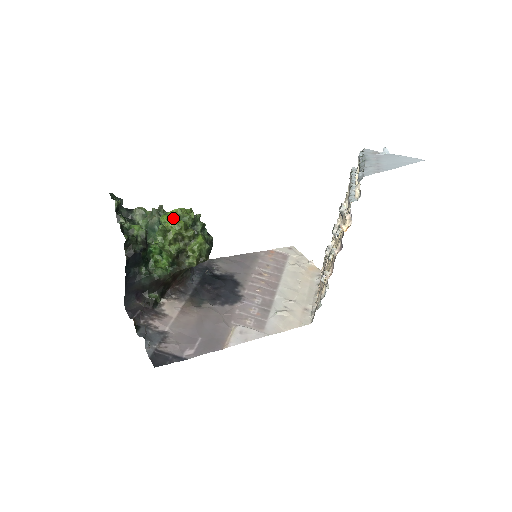
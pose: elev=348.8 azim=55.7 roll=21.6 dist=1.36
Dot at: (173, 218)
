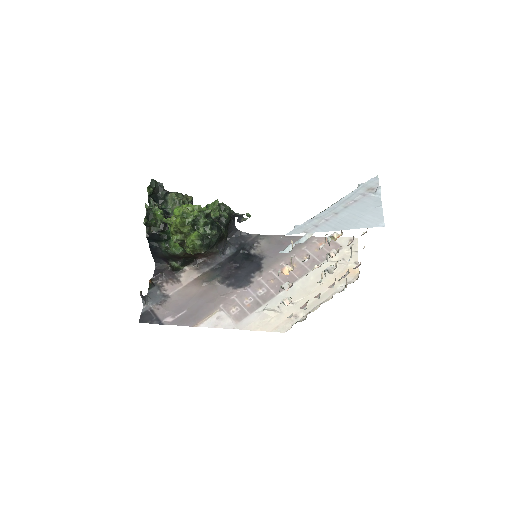
Dot at: (180, 213)
